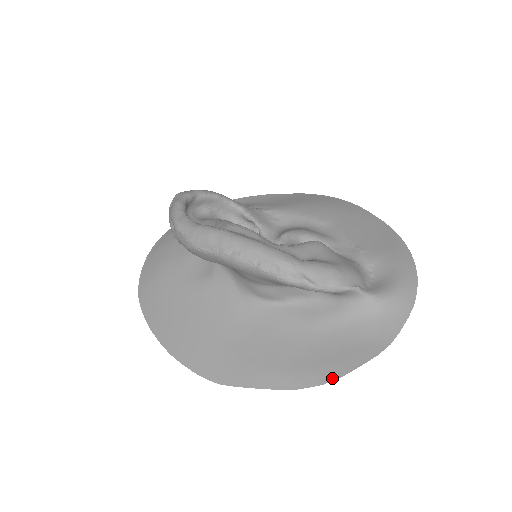
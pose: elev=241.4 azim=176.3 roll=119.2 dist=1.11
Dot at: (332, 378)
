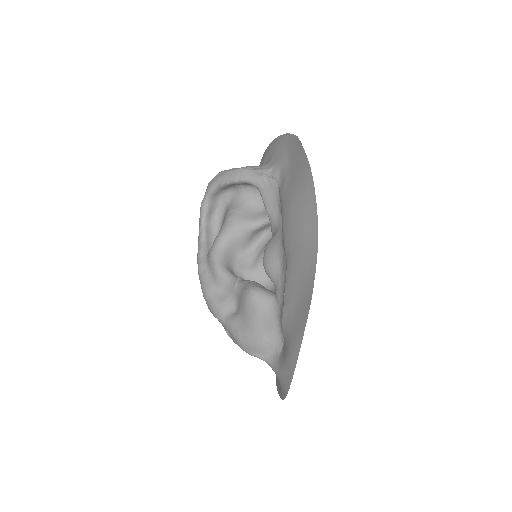
Dot at: occluded
